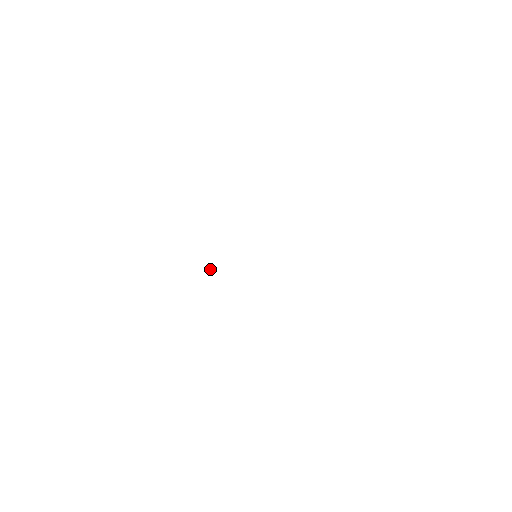
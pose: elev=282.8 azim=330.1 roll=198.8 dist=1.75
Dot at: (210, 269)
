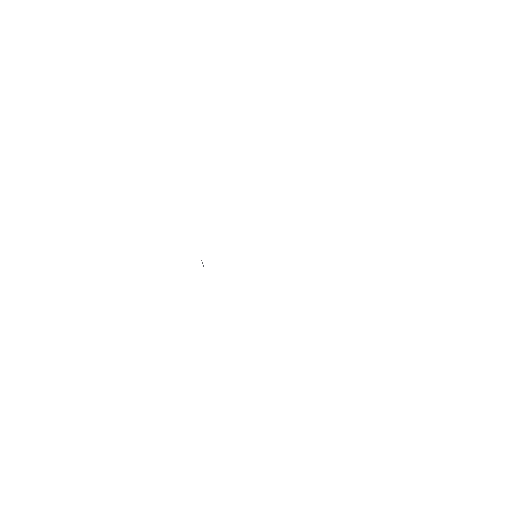
Dot at: (203, 266)
